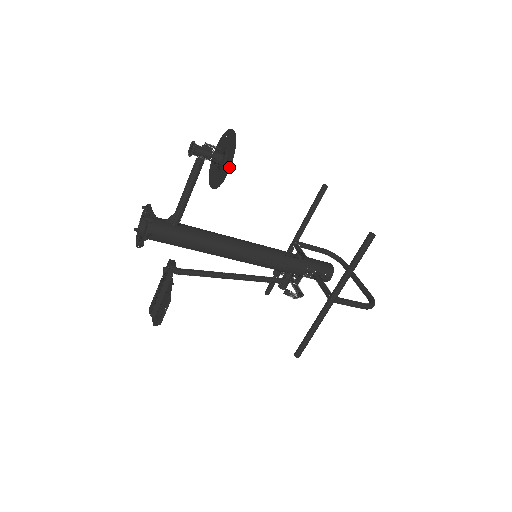
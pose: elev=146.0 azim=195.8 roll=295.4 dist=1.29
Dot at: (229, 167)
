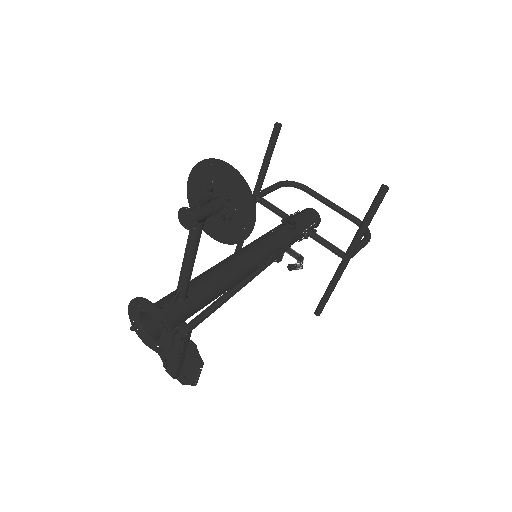
Dot at: (253, 222)
